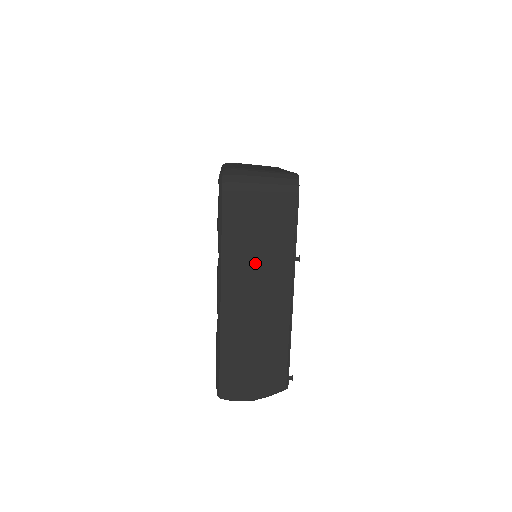
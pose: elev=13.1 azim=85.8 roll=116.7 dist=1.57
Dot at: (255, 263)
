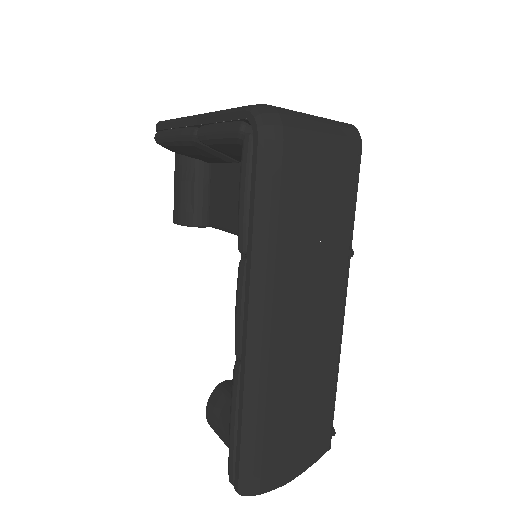
Dot at: (304, 263)
